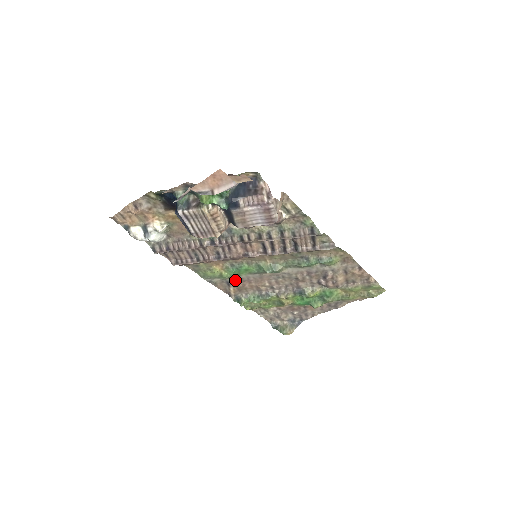
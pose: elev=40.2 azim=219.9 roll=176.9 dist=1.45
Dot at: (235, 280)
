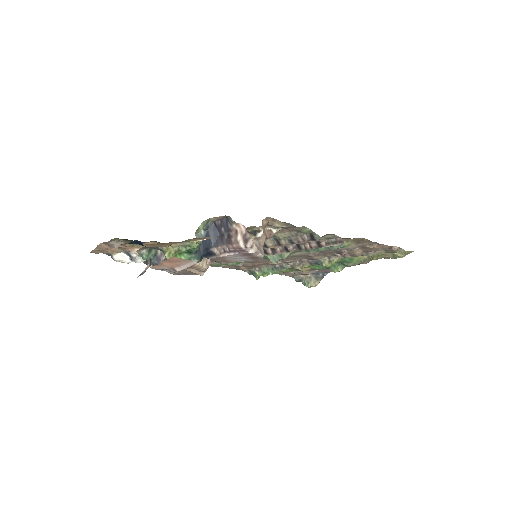
Dot at: (243, 263)
